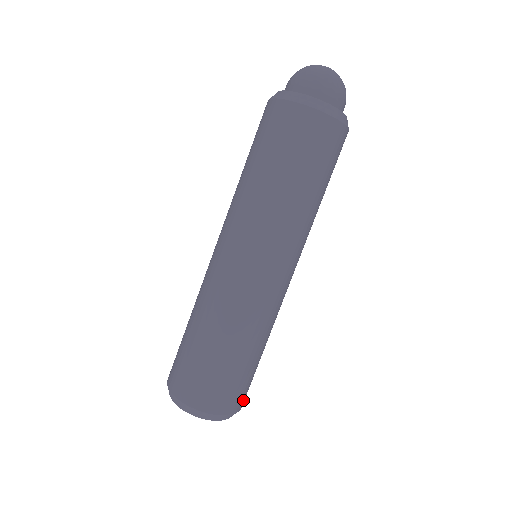
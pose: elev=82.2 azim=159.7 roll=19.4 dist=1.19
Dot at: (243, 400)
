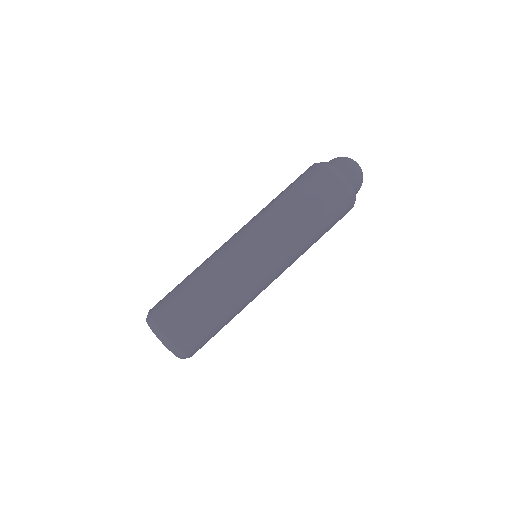
Dot at: (178, 334)
